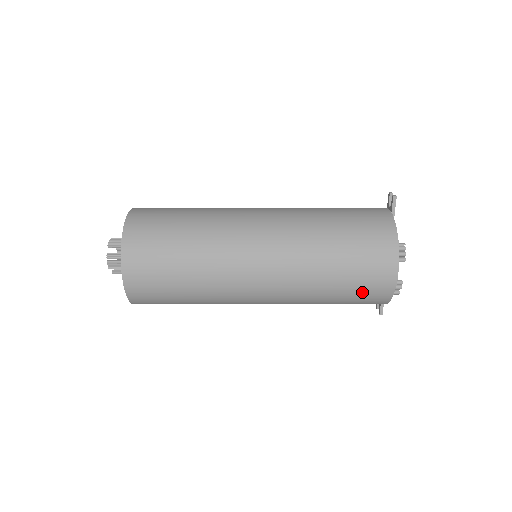
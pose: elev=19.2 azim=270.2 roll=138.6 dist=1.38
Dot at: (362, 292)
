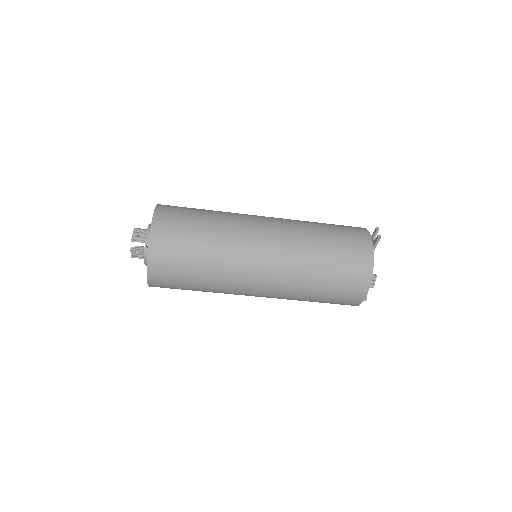
Dot at: (335, 303)
